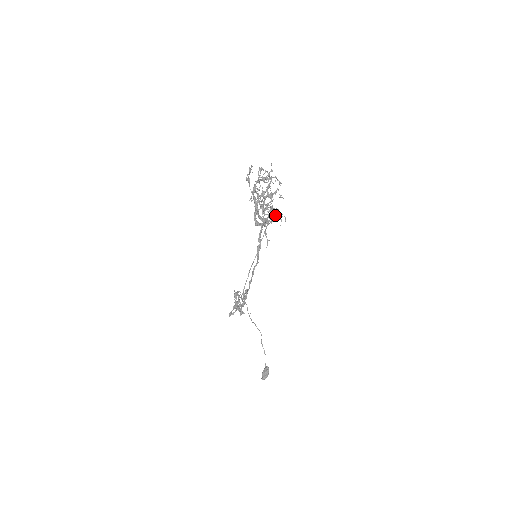
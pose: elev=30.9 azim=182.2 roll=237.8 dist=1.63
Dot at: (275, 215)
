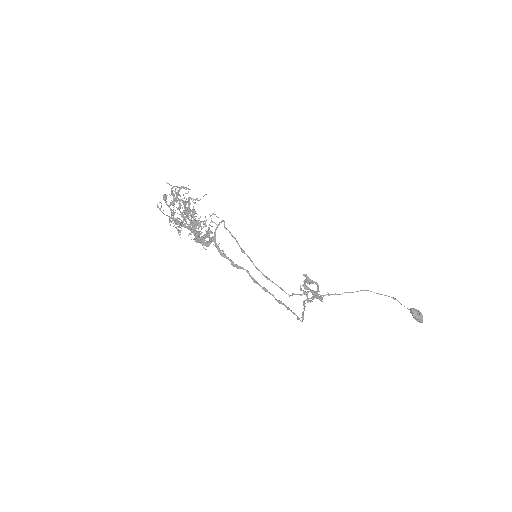
Dot at: (205, 223)
